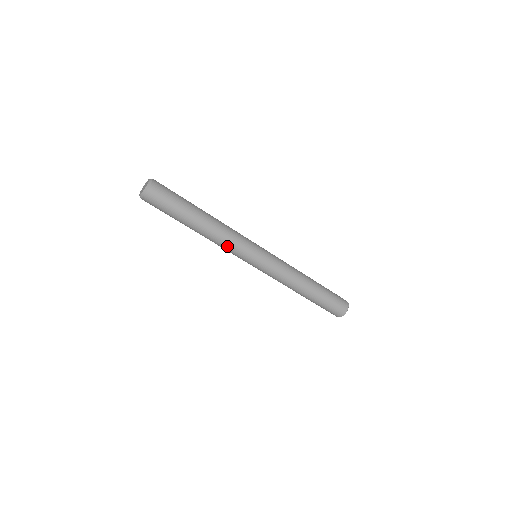
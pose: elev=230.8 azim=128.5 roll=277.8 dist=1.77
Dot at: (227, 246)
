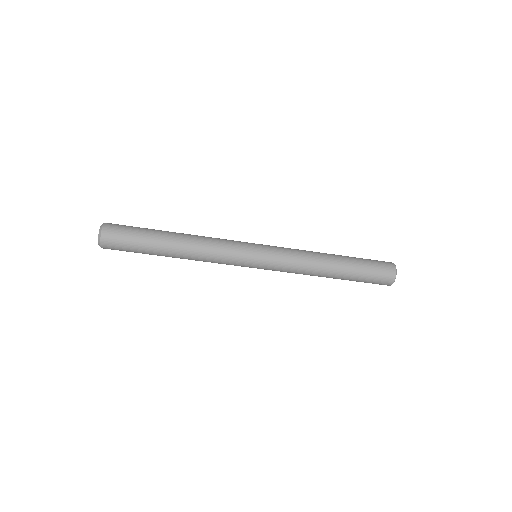
Dot at: (215, 260)
